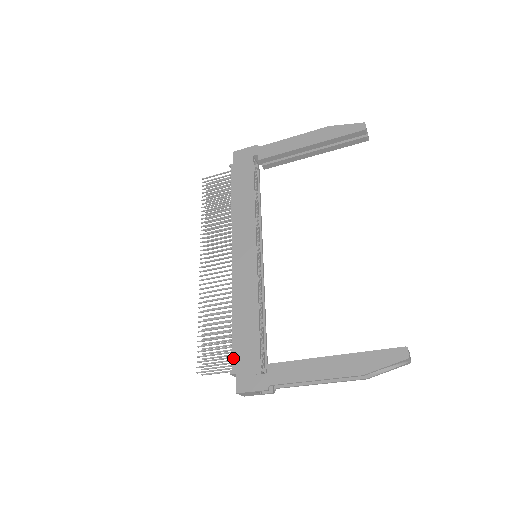
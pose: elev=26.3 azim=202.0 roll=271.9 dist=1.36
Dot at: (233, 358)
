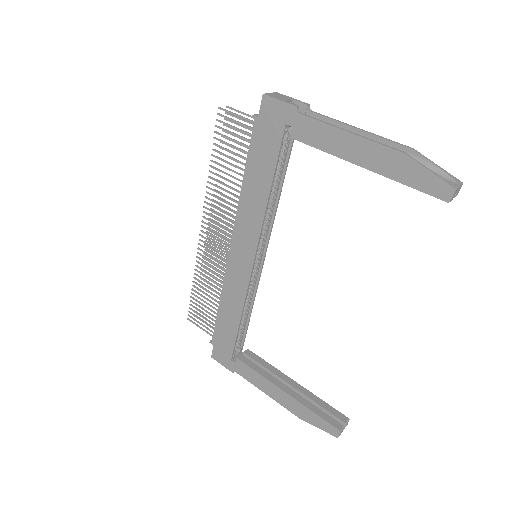
Dot at: (213, 334)
